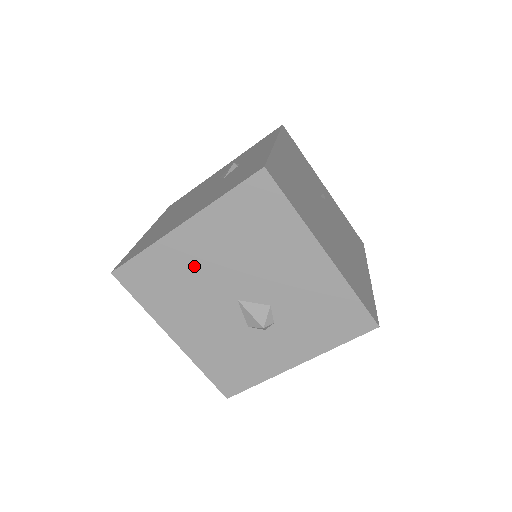
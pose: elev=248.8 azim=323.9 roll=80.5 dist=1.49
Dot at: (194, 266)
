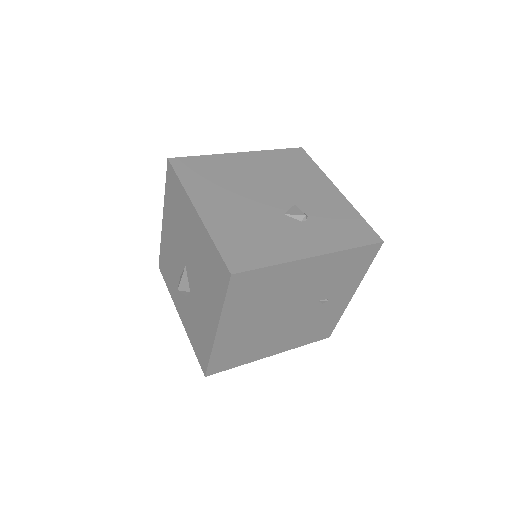
Dot at: (186, 226)
